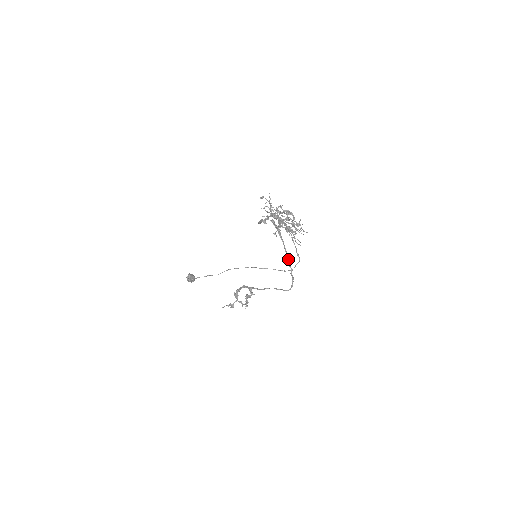
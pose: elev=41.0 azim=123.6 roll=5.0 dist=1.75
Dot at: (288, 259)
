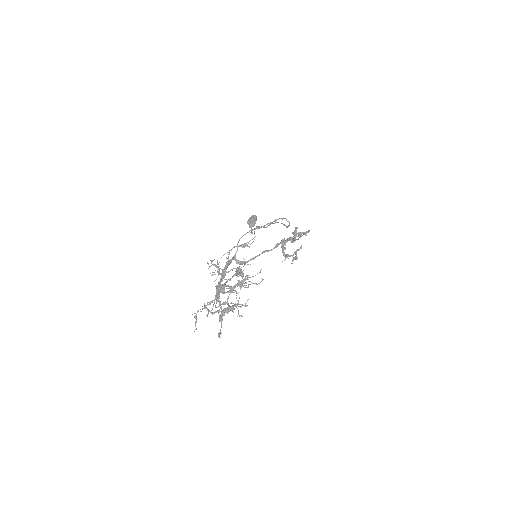
Dot at: (274, 247)
